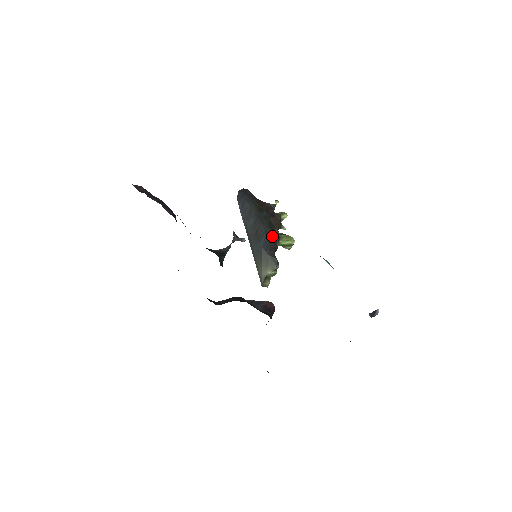
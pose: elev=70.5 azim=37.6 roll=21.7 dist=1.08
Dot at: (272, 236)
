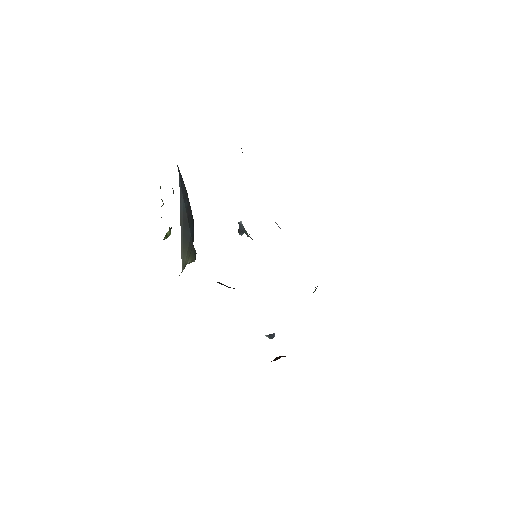
Dot at: occluded
